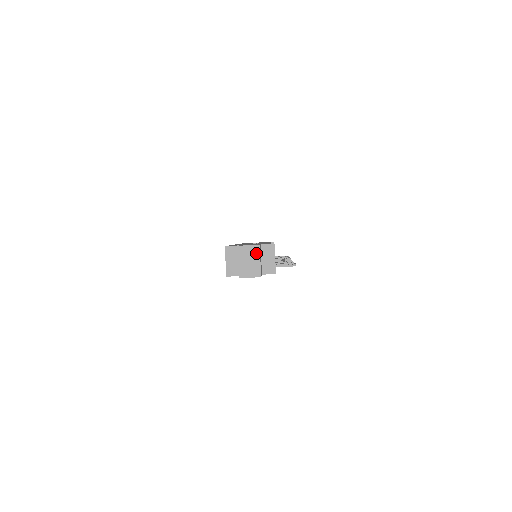
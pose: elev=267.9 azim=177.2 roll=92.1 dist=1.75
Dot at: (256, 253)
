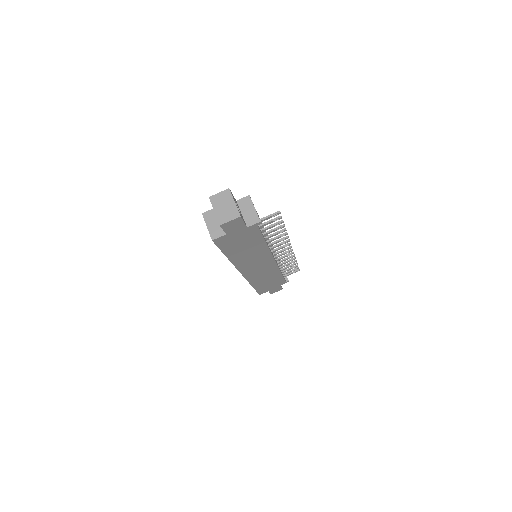
Dot at: (228, 197)
